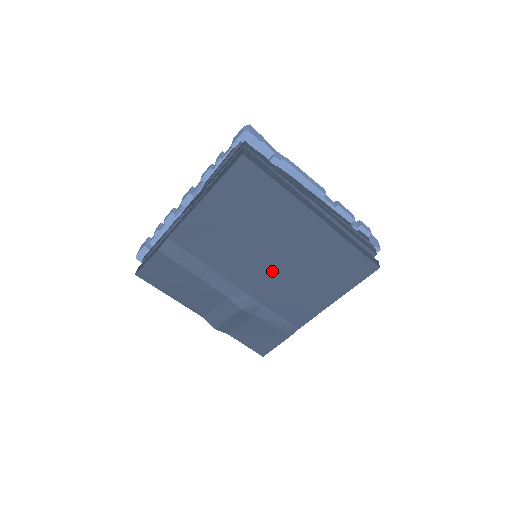
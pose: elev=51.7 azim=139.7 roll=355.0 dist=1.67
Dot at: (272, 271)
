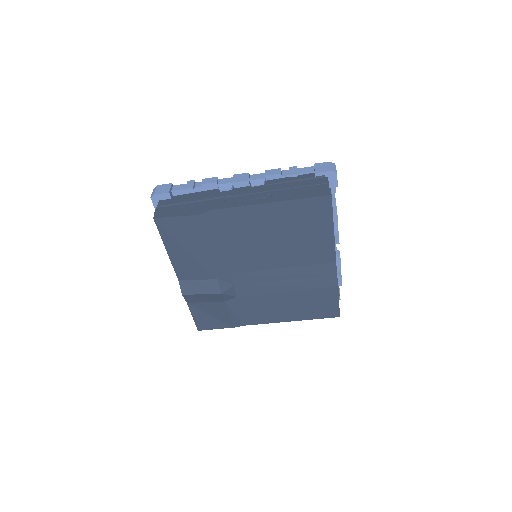
Dot at: (268, 279)
